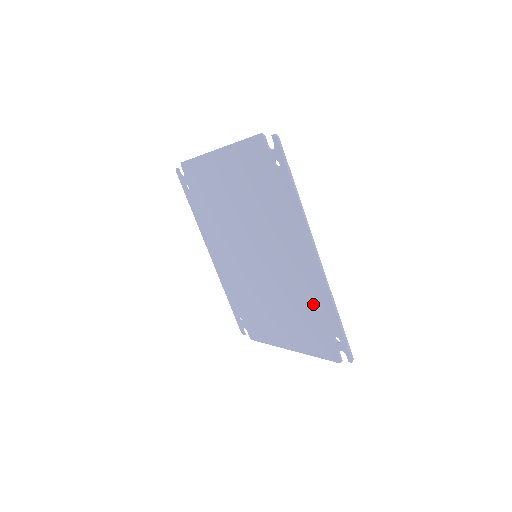
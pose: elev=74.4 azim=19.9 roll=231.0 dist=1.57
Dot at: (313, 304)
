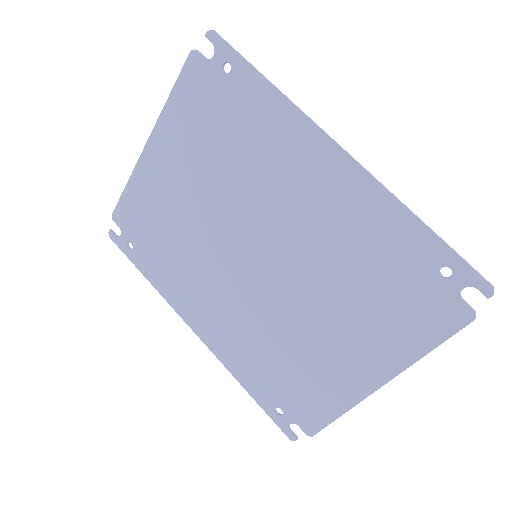
Dot at: (374, 244)
